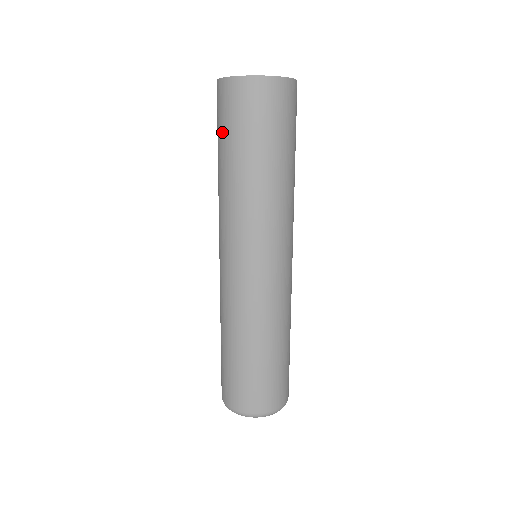
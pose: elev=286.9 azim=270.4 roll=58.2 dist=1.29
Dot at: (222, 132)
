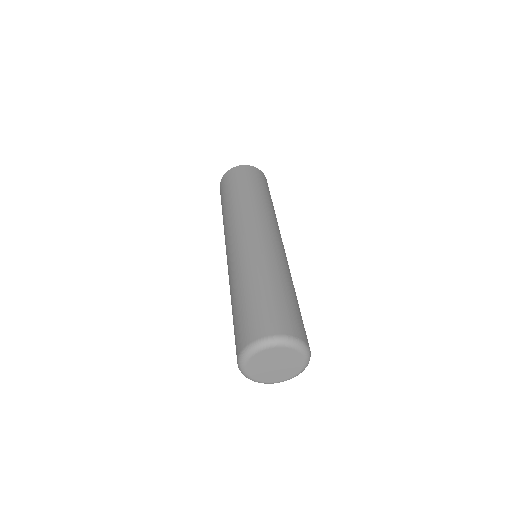
Dot at: (225, 192)
